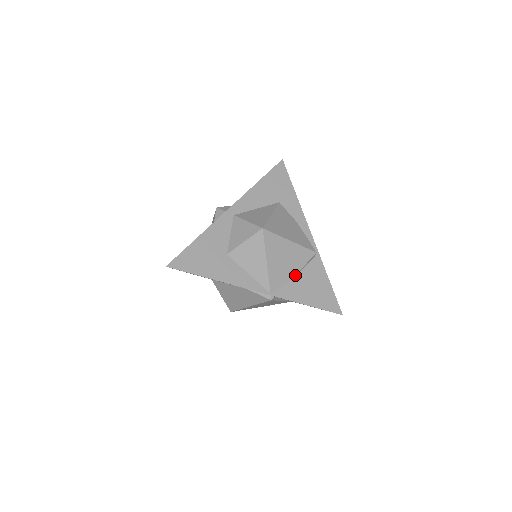
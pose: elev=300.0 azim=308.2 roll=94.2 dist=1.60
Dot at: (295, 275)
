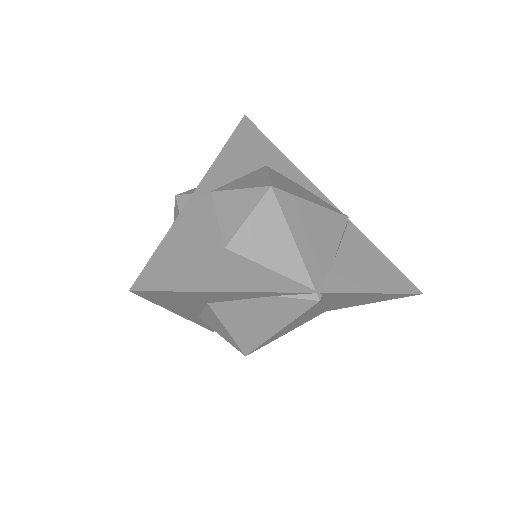
Dot at: (335, 255)
